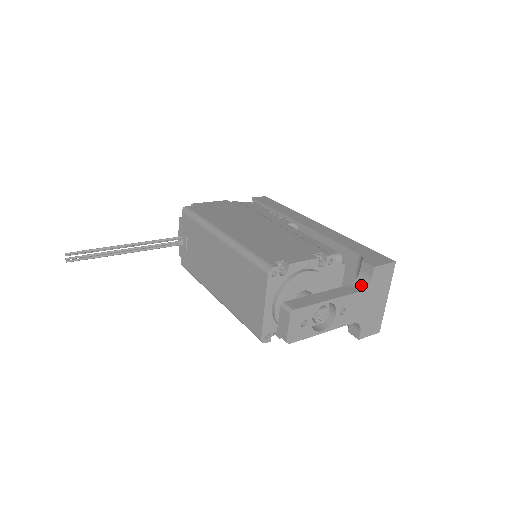
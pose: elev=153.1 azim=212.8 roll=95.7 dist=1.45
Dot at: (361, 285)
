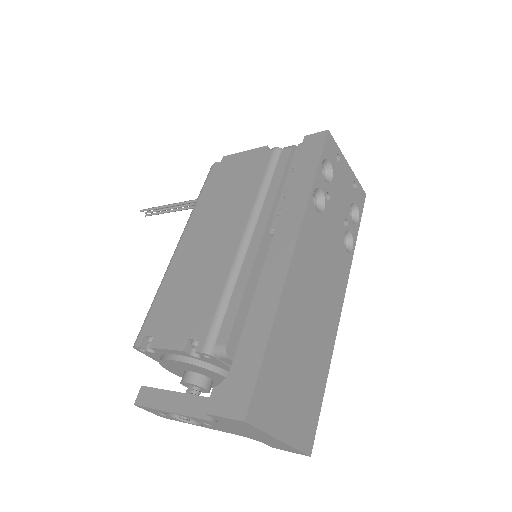
Dot at: occluded
